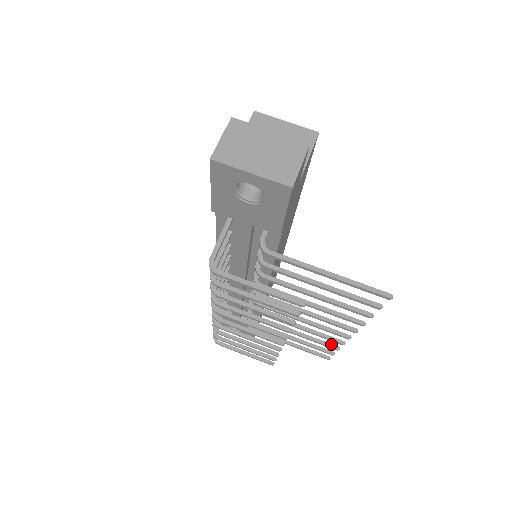
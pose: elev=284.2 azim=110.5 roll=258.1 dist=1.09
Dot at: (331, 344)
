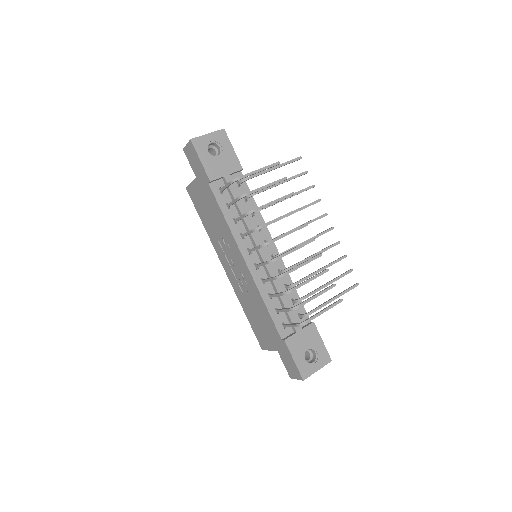
Dot at: (340, 258)
